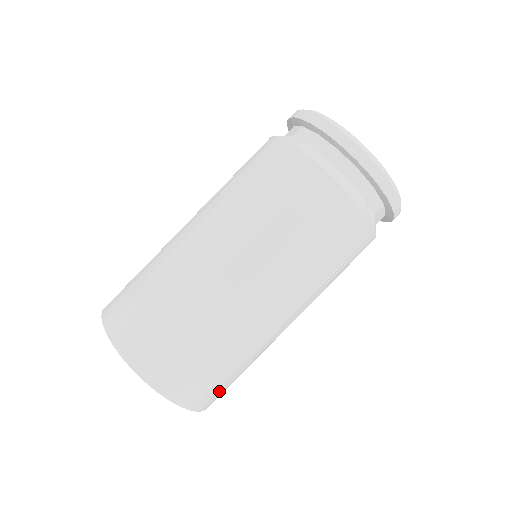
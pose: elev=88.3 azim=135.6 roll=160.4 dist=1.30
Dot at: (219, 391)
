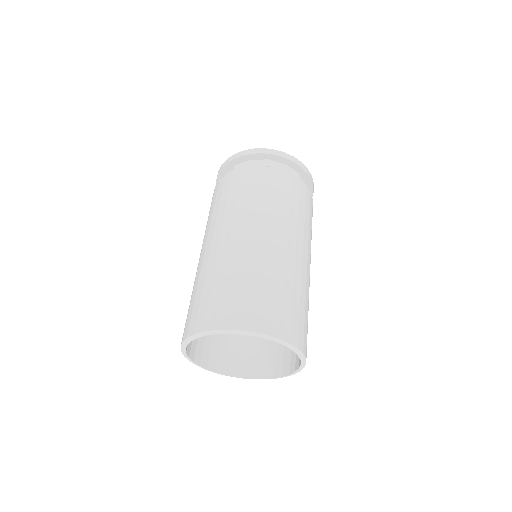
Dot at: (261, 310)
